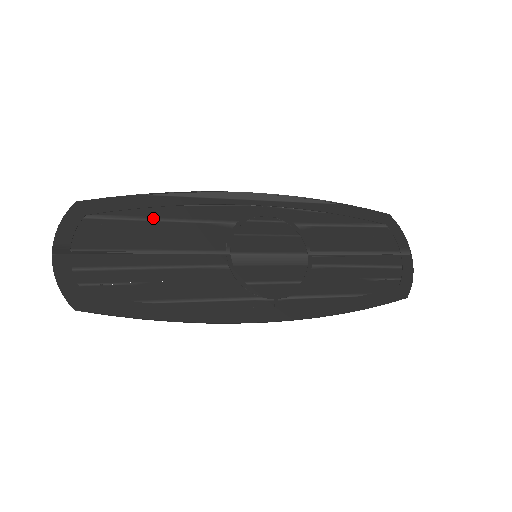
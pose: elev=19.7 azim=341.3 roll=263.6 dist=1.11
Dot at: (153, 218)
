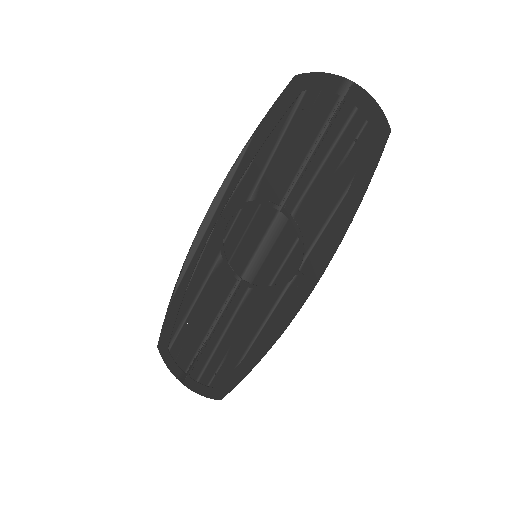
Dot at: (188, 311)
